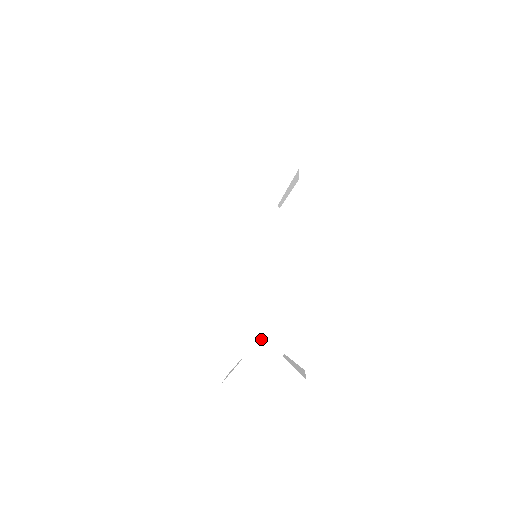
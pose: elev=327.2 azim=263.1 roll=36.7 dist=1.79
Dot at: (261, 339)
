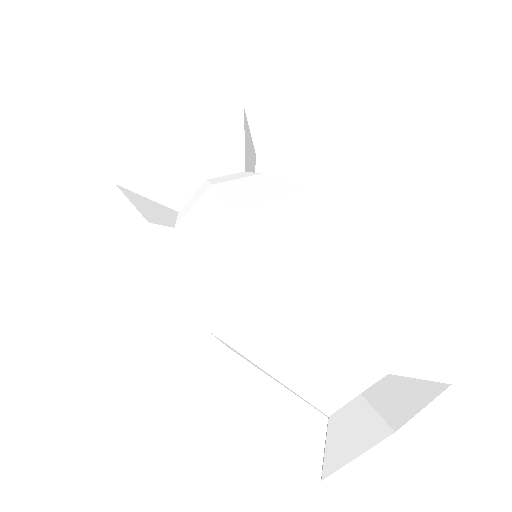
Dot at: (376, 332)
